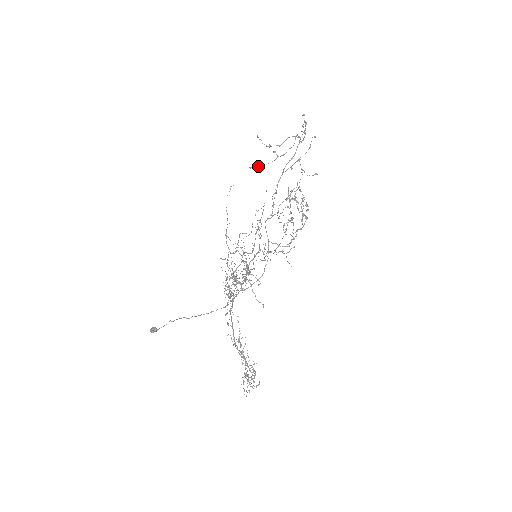
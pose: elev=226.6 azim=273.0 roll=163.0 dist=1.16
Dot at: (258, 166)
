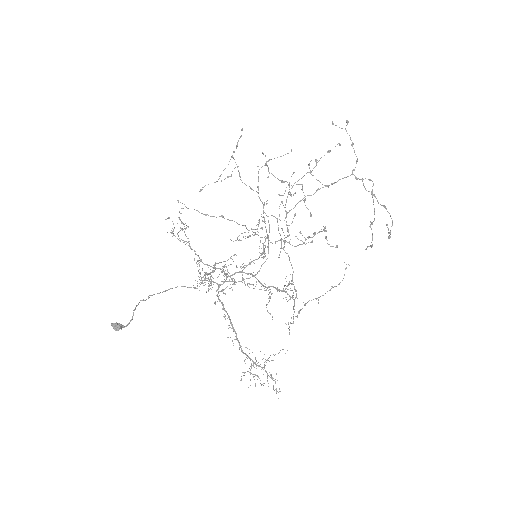
Dot at: (369, 246)
